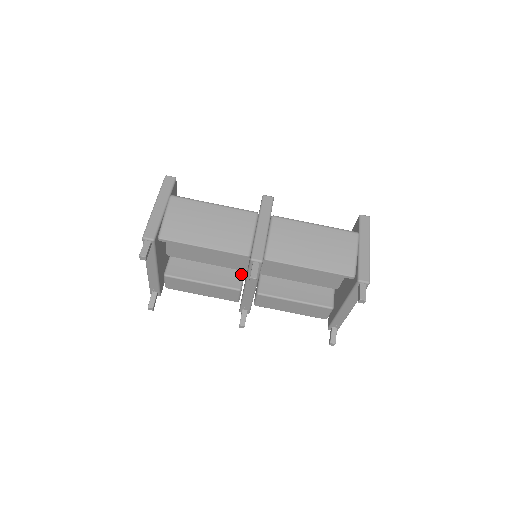
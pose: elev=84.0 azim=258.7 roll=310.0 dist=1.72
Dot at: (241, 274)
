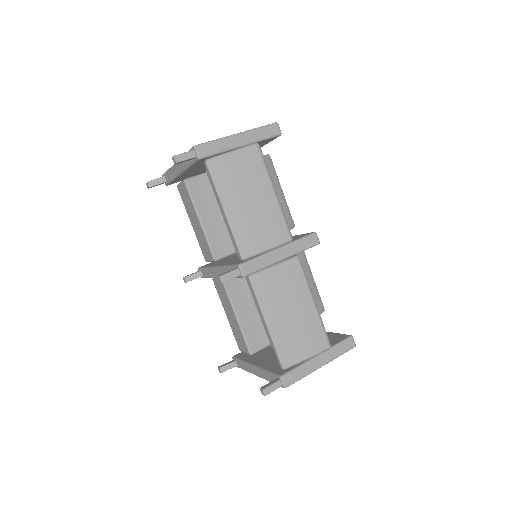
Dot at: (232, 251)
